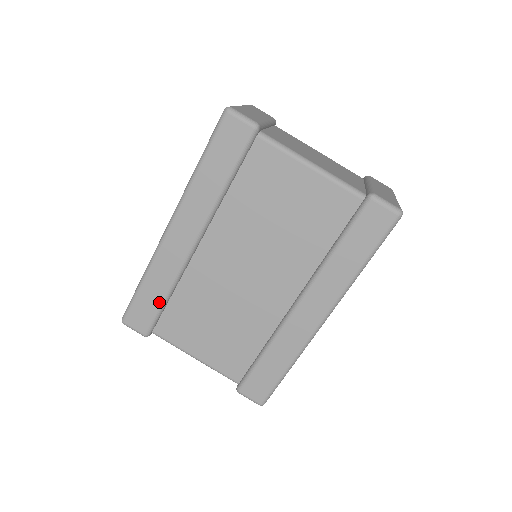
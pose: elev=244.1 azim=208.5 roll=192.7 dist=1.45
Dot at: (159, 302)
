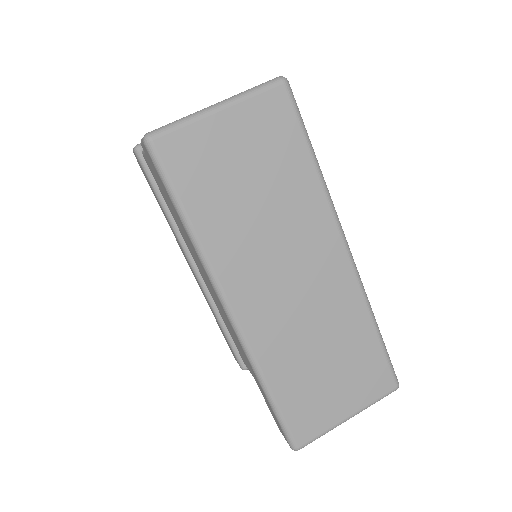
Dot at: (223, 333)
